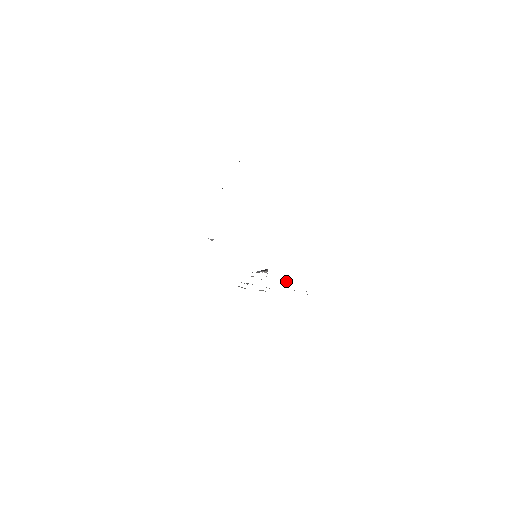
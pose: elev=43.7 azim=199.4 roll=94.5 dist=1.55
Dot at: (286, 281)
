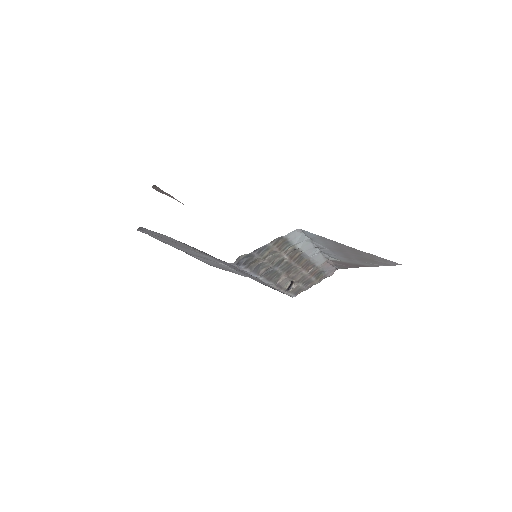
Dot at: (311, 269)
